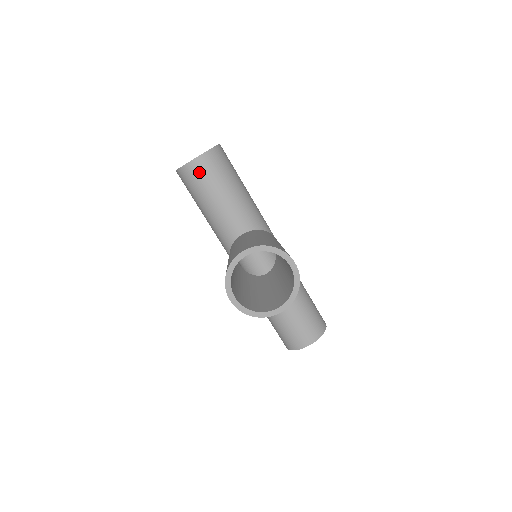
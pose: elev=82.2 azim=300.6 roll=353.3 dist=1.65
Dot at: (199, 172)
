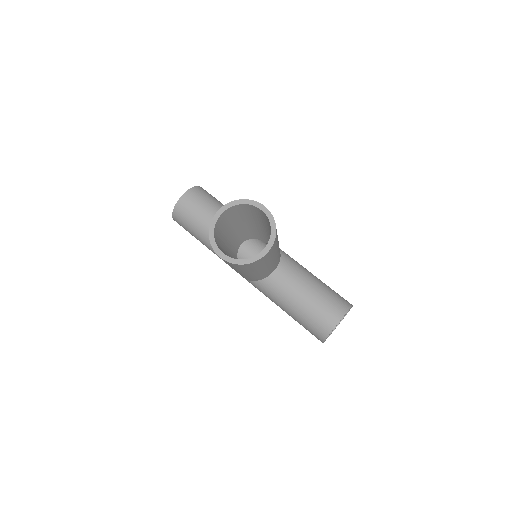
Dot at: (187, 205)
